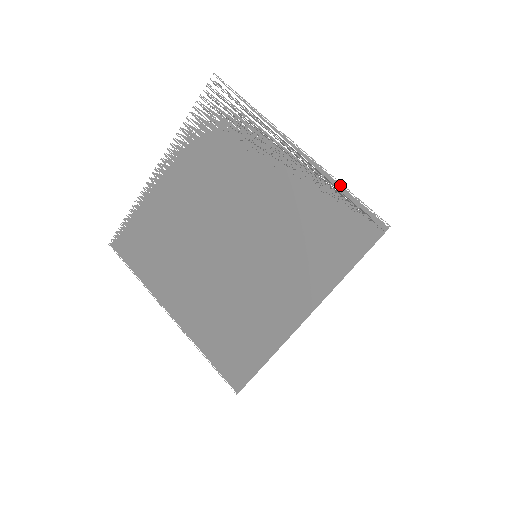
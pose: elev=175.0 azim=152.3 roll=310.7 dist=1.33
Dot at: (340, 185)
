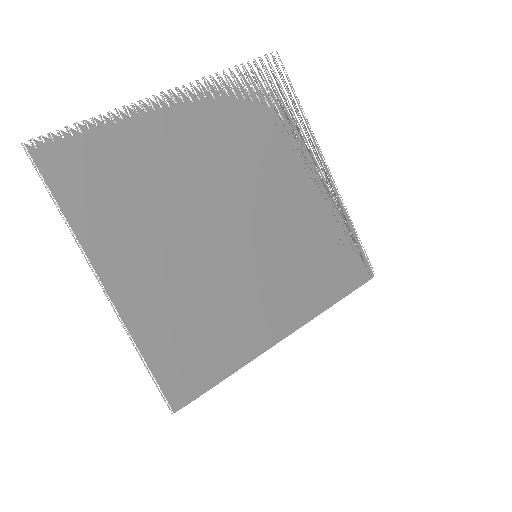
Dot at: (352, 225)
